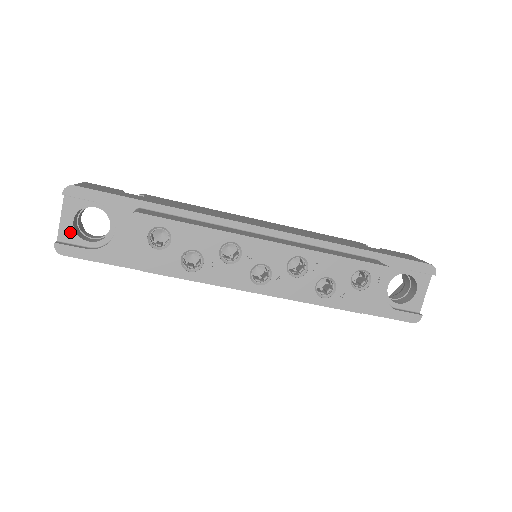
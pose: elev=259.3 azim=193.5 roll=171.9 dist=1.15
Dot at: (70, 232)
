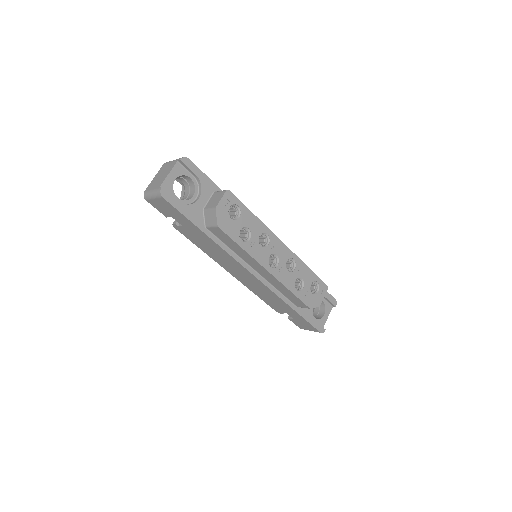
Dot at: (170, 186)
